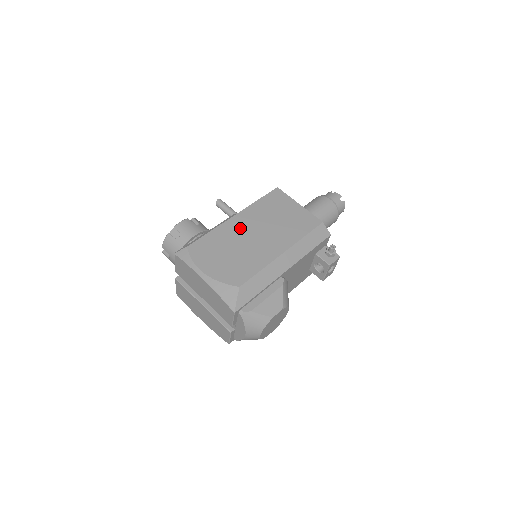
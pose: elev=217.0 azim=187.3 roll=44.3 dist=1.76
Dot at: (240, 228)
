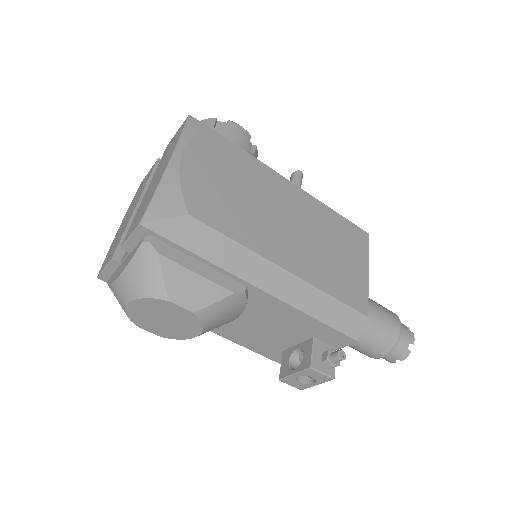
Dot at: (282, 195)
